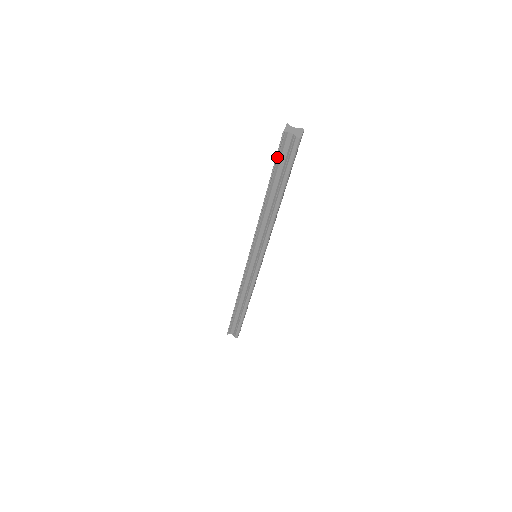
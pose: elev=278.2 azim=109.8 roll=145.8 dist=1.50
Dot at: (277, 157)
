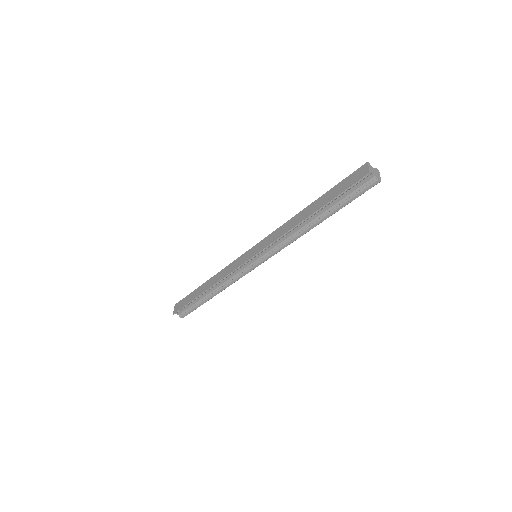
Dot at: (348, 189)
